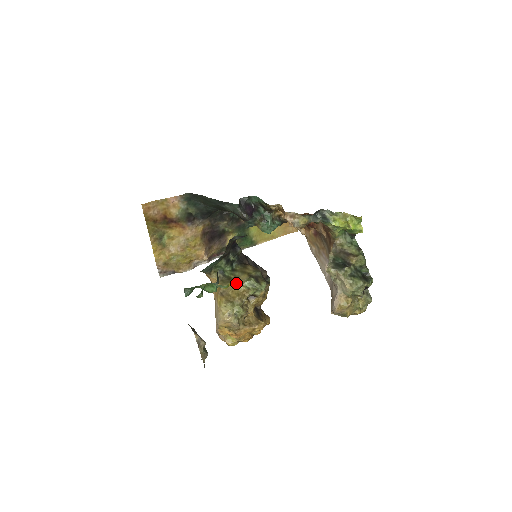
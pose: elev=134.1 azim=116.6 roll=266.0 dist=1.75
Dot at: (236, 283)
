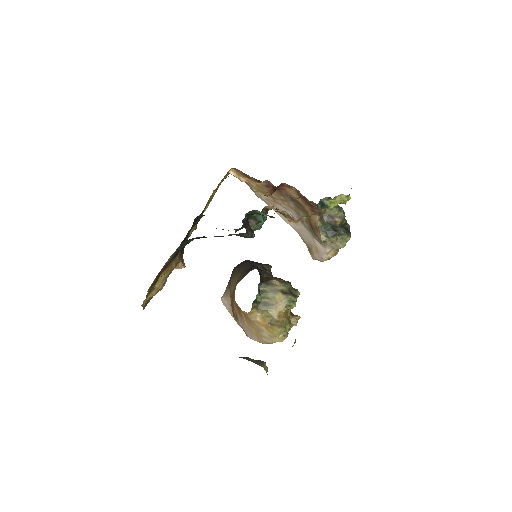
Dot at: (277, 307)
